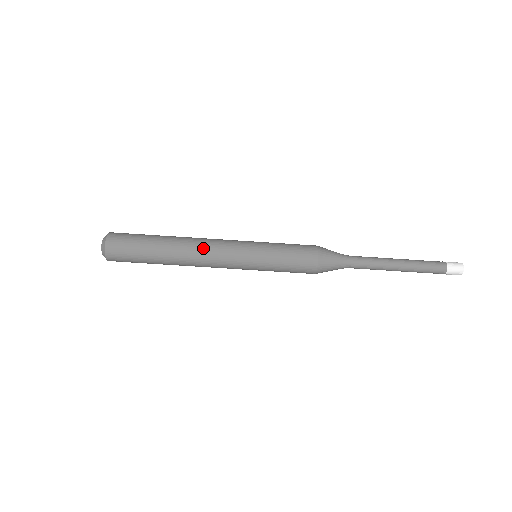
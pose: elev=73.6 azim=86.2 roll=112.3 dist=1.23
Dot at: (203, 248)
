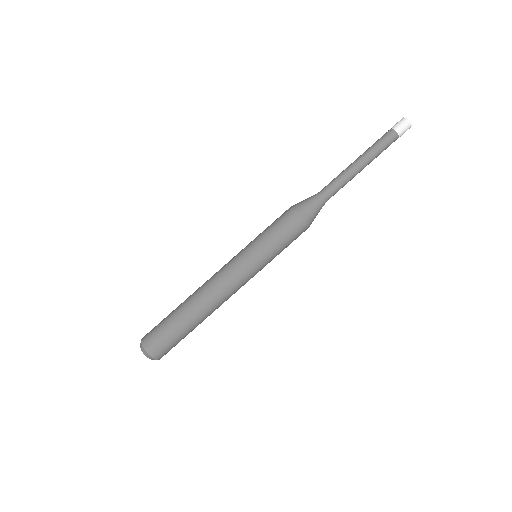
Dot at: (216, 289)
